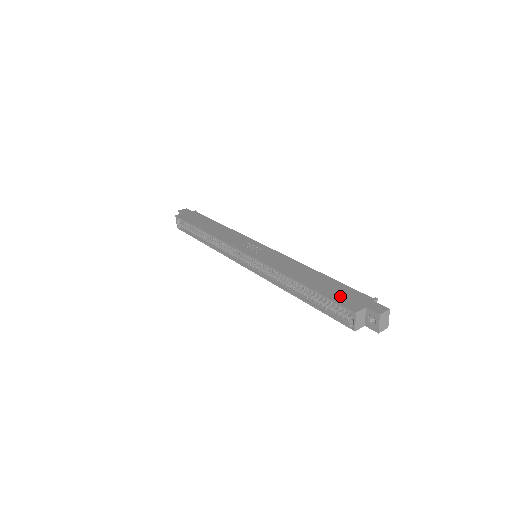
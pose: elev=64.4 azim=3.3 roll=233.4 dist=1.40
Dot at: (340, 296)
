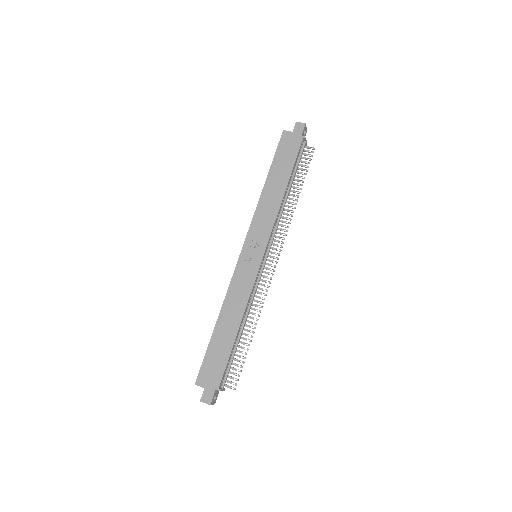
Dot at: (210, 364)
